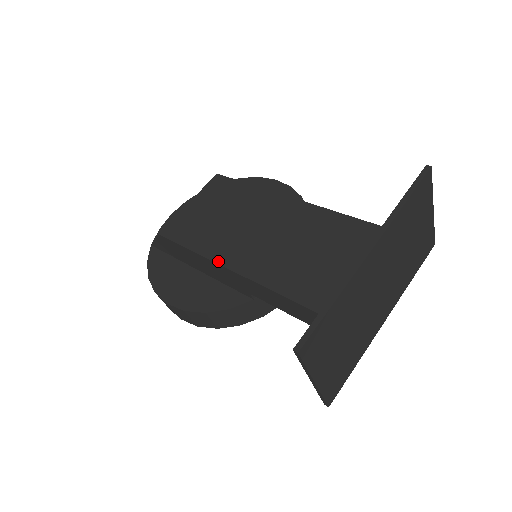
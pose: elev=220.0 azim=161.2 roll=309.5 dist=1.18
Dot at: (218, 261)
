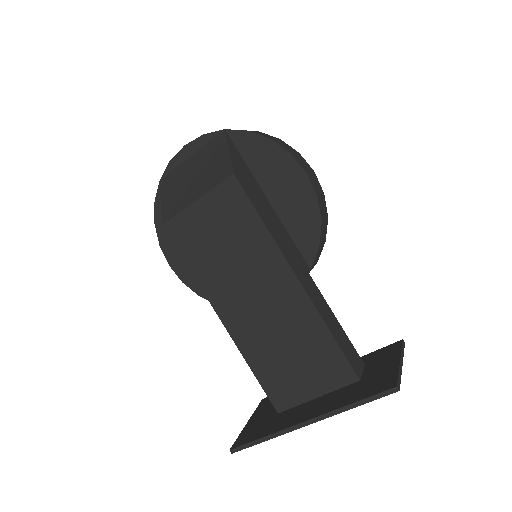
Dot at: (210, 299)
